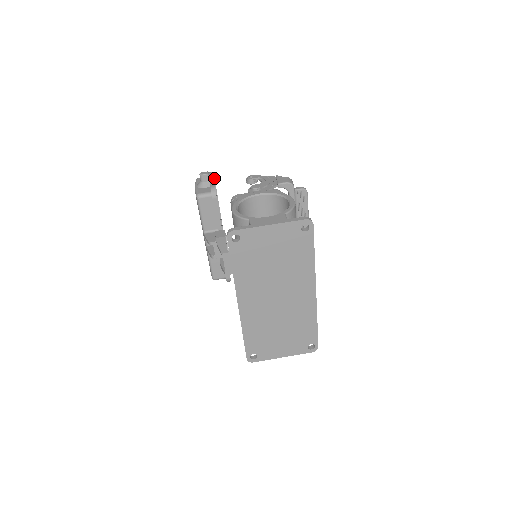
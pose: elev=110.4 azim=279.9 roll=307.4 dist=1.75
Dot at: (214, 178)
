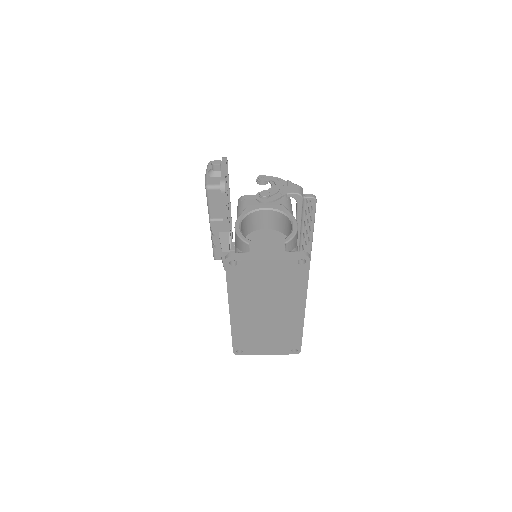
Dot at: (227, 162)
